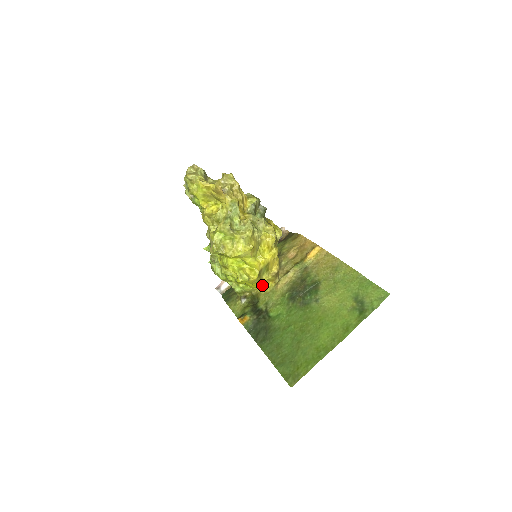
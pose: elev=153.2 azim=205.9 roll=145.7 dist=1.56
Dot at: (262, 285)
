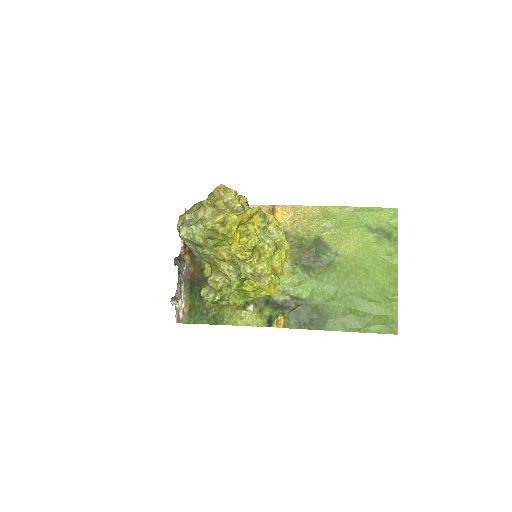
Dot at: occluded
